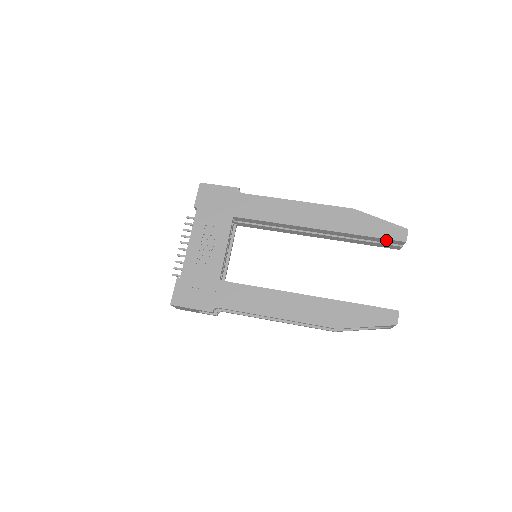
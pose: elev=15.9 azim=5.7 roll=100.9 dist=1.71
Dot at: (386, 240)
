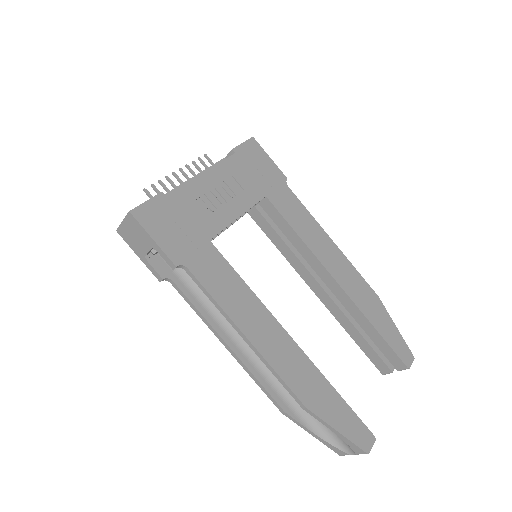
Dot at: (391, 352)
